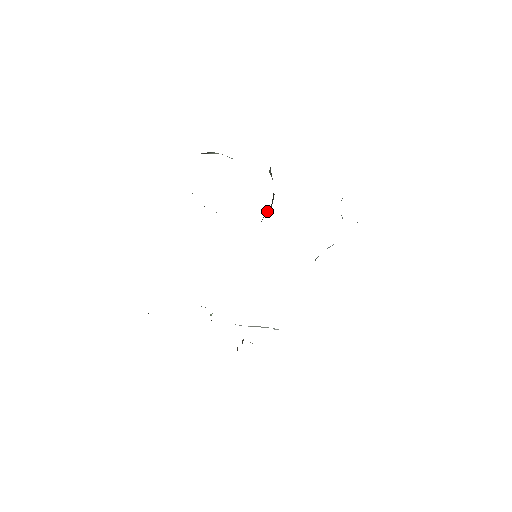
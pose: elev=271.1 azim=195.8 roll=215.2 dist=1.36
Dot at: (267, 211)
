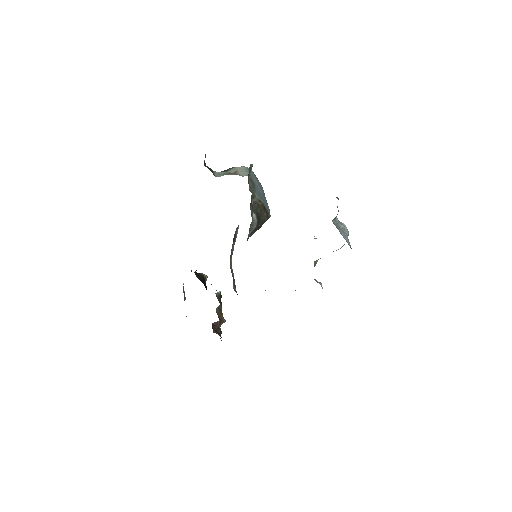
Dot at: (256, 228)
